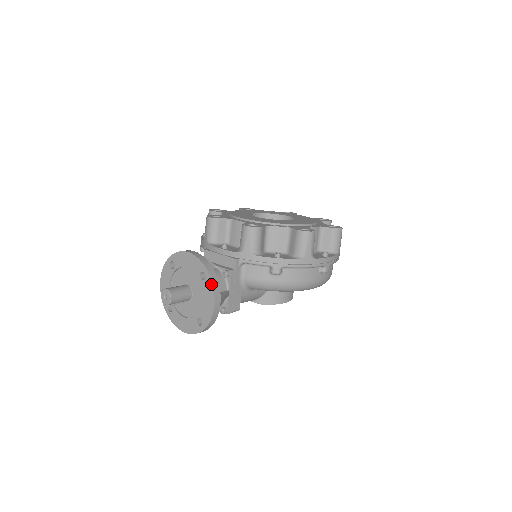
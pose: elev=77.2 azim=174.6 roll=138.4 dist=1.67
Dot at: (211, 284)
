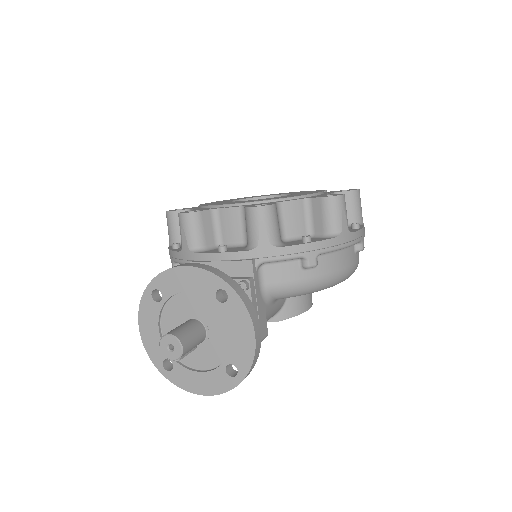
Dot at: (241, 304)
